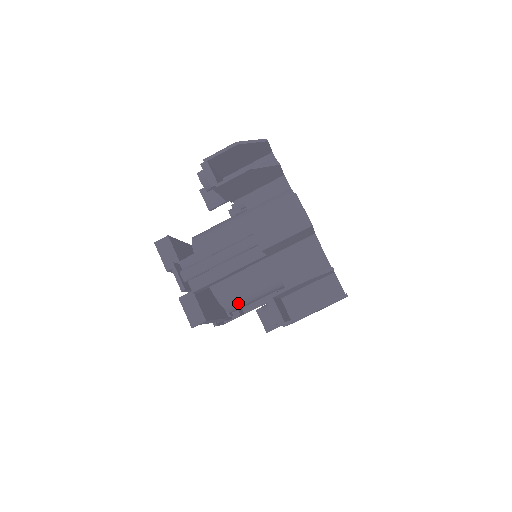
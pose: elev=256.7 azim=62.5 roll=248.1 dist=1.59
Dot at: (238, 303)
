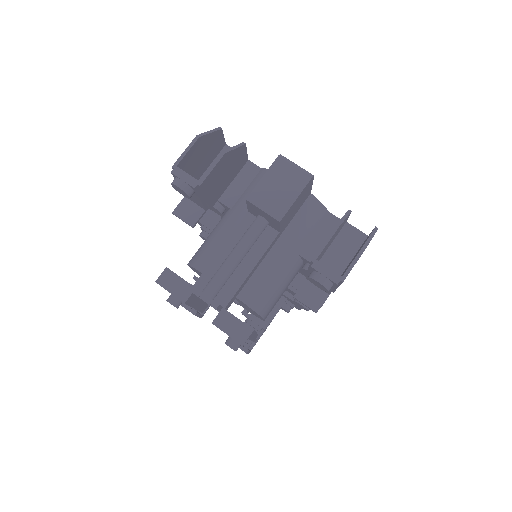
Dot at: (270, 302)
